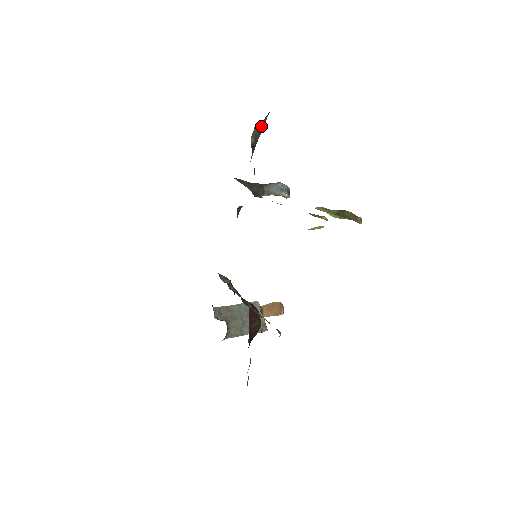
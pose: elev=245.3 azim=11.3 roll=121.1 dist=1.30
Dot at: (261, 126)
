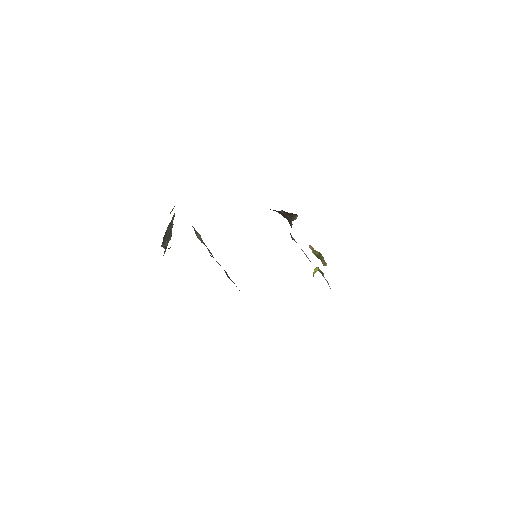
Dot at: occluded
